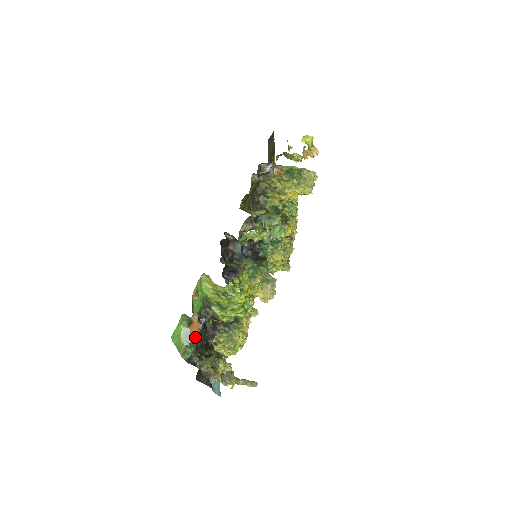
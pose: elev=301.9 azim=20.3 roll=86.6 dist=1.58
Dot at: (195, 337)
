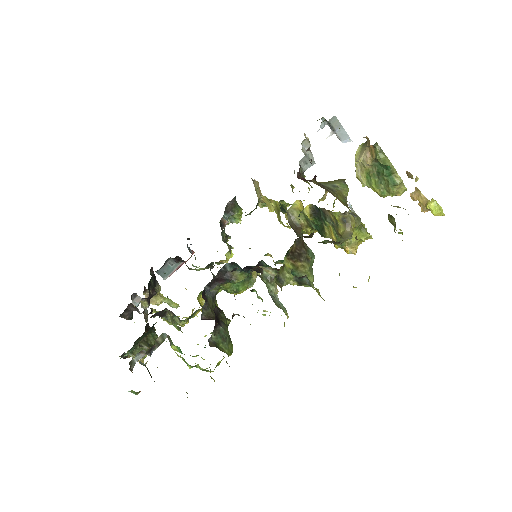
Dot at: occluded
